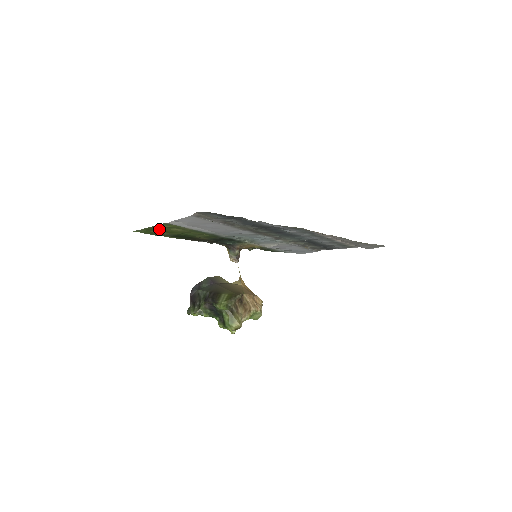
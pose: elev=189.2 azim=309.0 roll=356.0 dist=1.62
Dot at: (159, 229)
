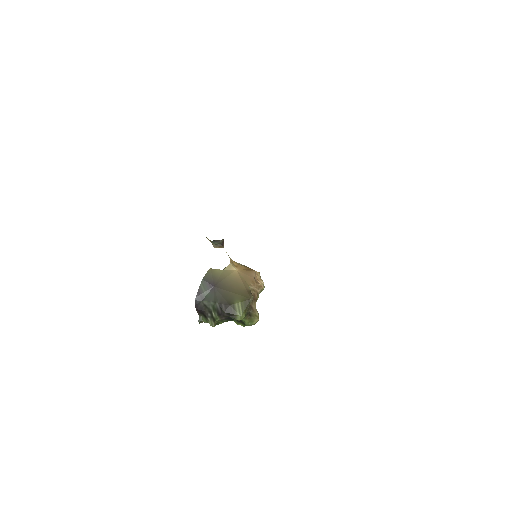
Dot at: occluded
